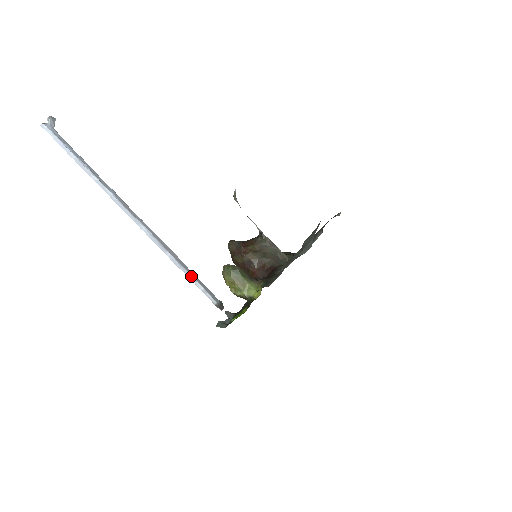
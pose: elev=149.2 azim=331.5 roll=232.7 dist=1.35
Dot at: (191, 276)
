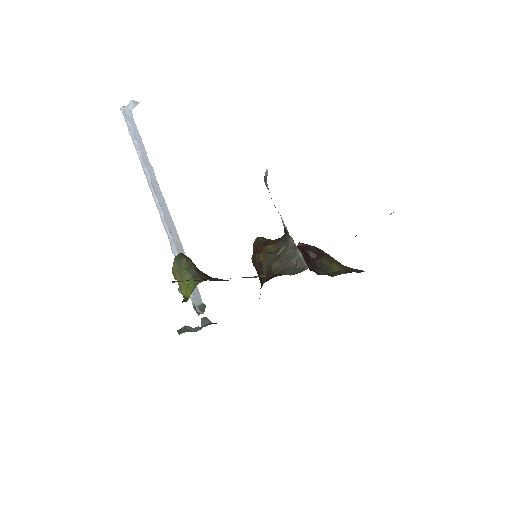
Dot at: occluded
